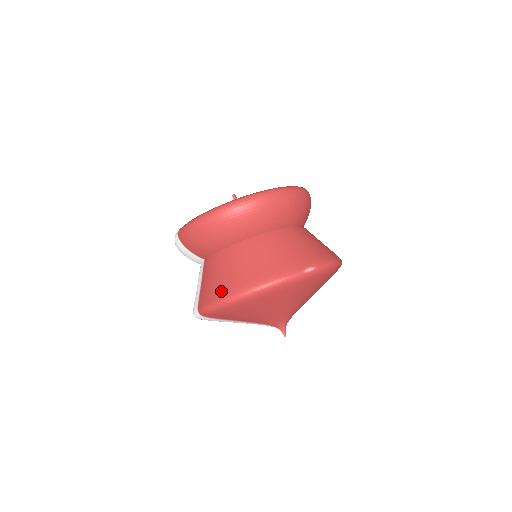
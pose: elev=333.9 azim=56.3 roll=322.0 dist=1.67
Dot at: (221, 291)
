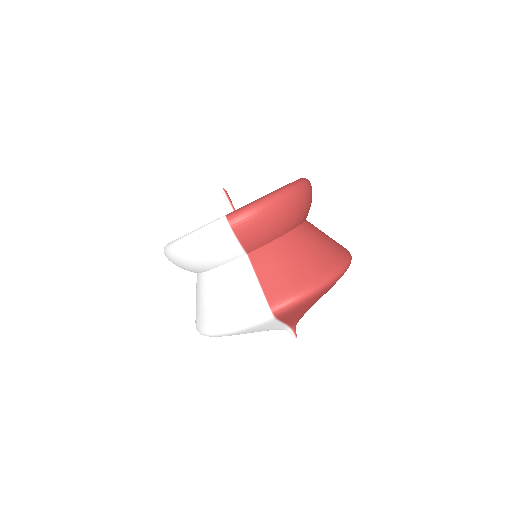
Dot at: (309, 278)
